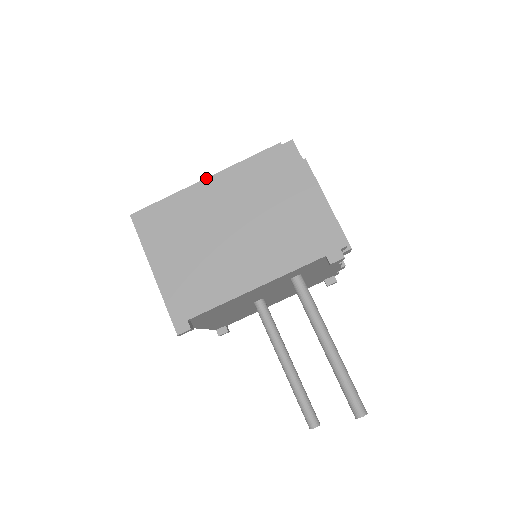
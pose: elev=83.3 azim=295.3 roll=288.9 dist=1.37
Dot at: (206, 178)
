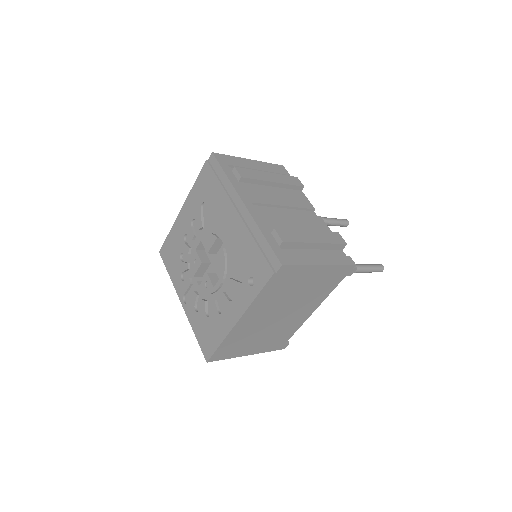
Dot at: (238, 321)
